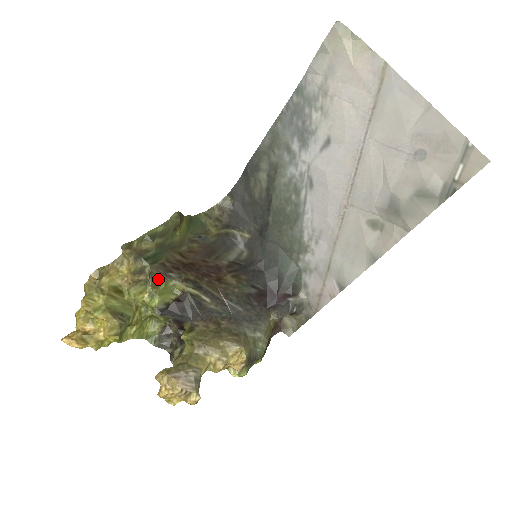
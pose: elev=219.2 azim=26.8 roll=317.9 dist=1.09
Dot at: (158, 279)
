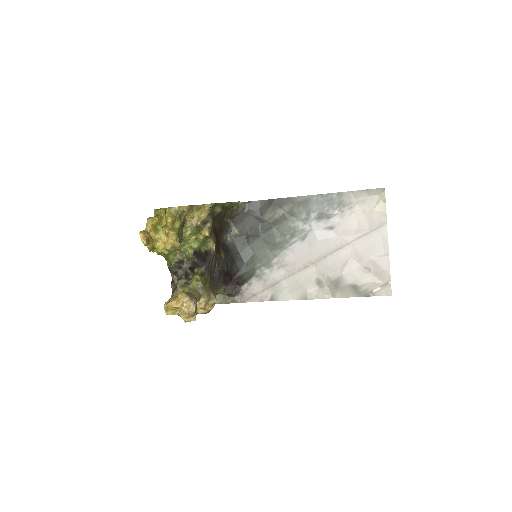
Dot at: (209, 234)
